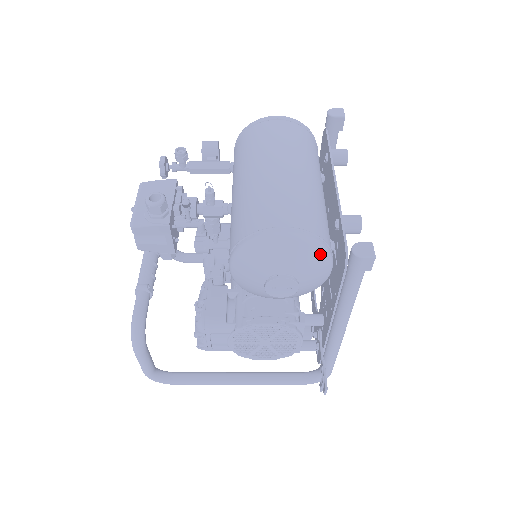
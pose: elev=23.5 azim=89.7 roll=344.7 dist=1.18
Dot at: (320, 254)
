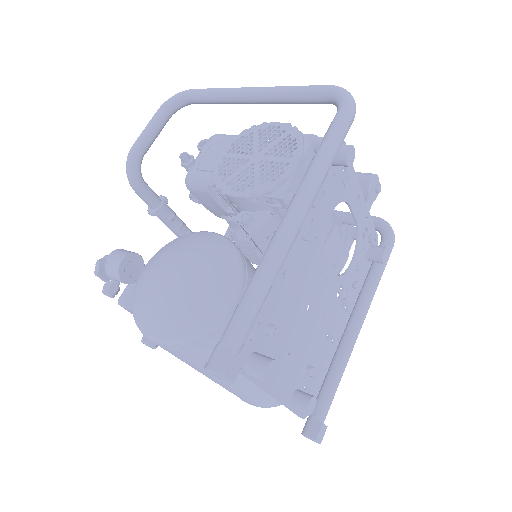
Dot at: occluded
